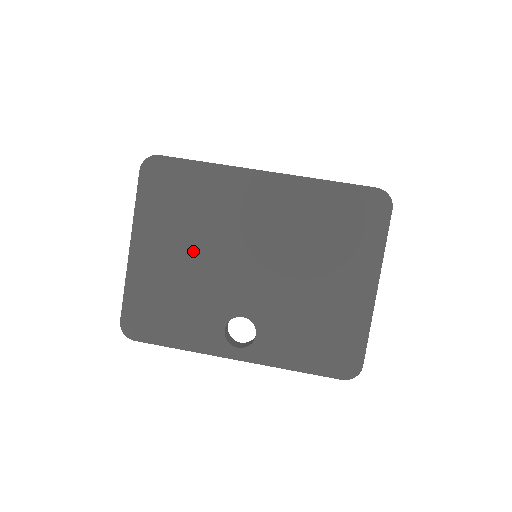
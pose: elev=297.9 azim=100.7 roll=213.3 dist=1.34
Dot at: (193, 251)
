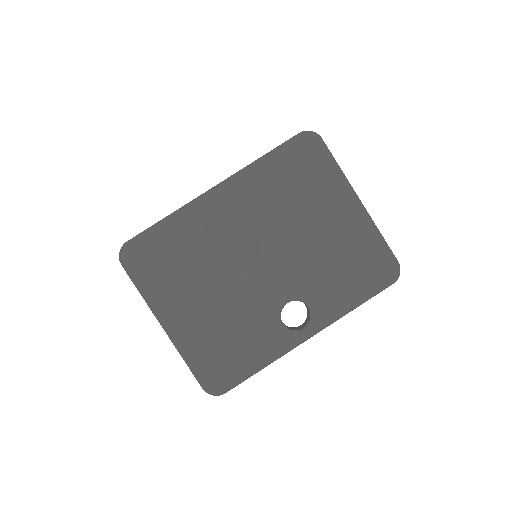
Dot at: (211, 288)
